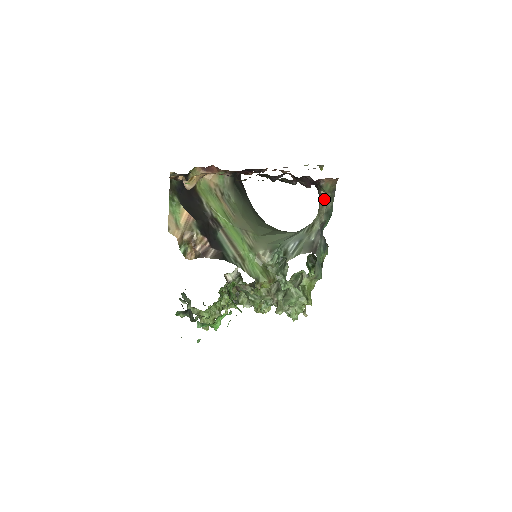
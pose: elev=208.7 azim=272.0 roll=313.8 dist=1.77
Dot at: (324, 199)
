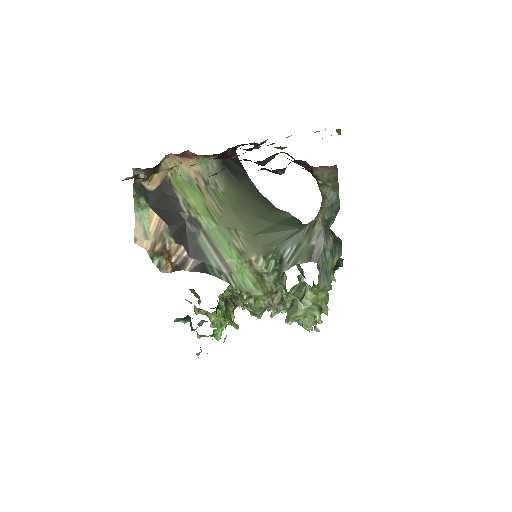
Dot at: (324, 190)
